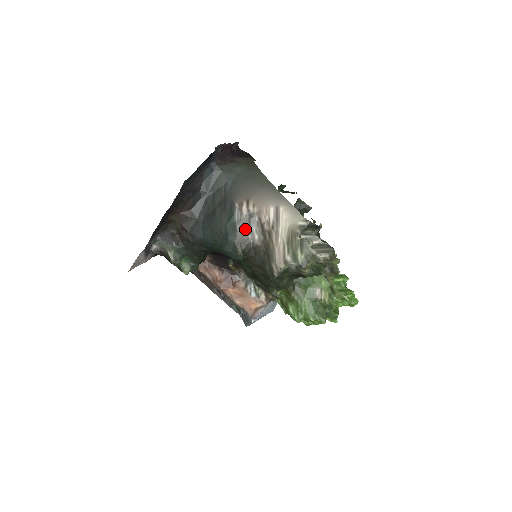
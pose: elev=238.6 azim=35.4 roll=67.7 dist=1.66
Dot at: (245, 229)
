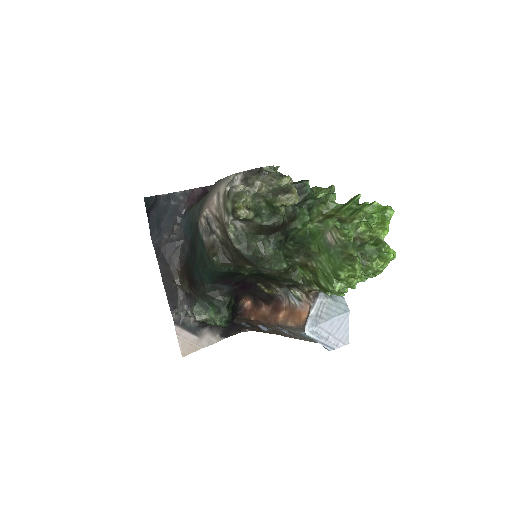
Dot at: (208, 234)
